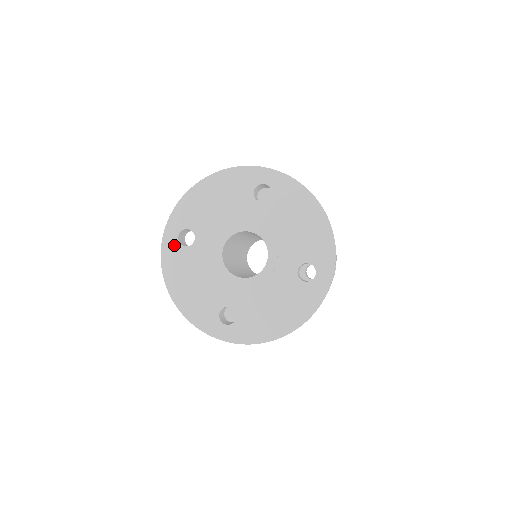
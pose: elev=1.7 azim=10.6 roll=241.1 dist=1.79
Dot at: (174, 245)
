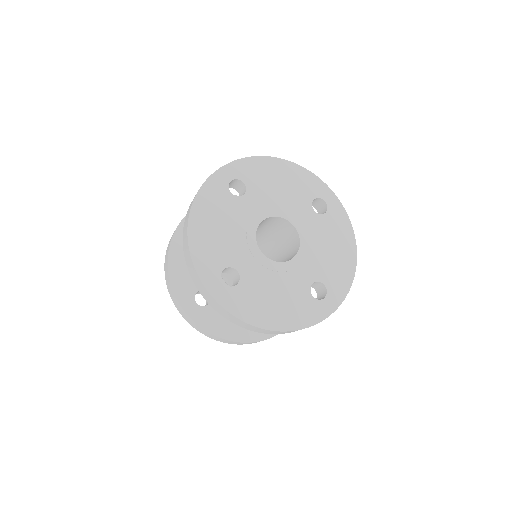
Dot at: (222, 184)
